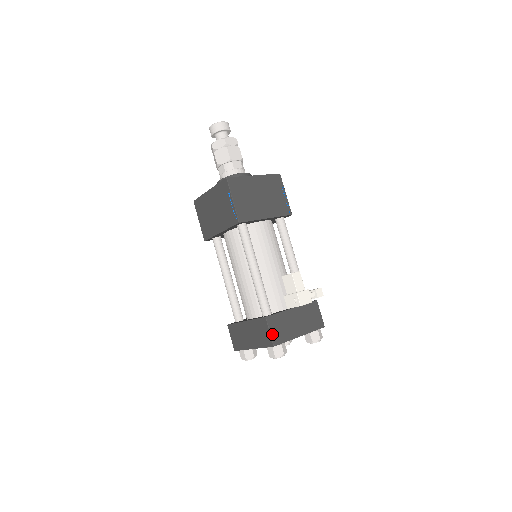
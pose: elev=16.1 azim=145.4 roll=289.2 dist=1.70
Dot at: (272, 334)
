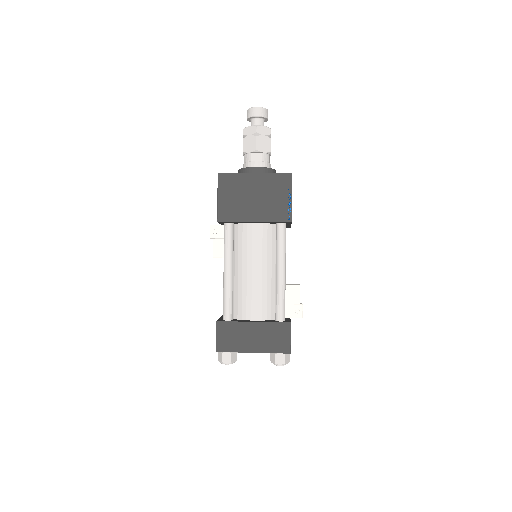
Dot at: occluded
